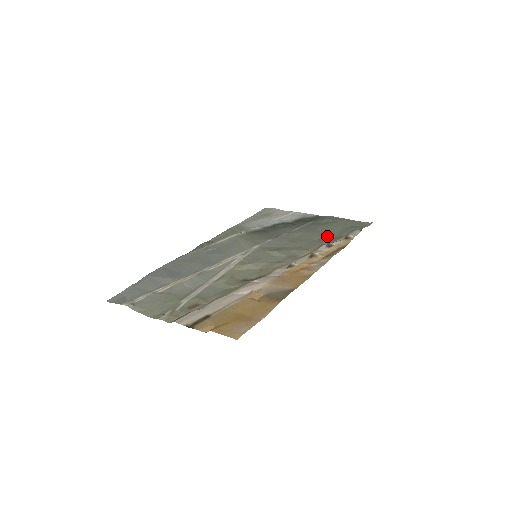
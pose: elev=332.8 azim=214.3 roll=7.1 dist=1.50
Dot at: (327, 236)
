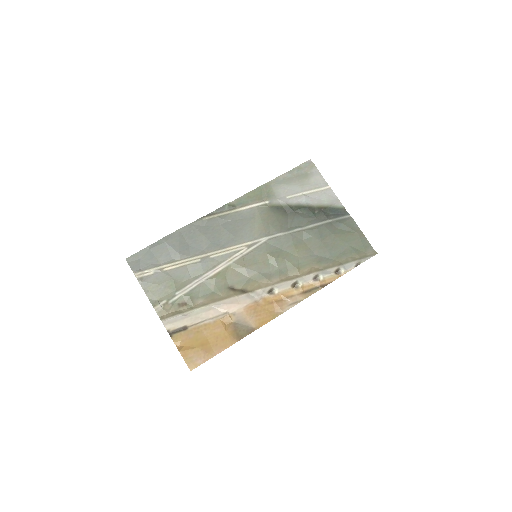
Dot at: (327, 254)
